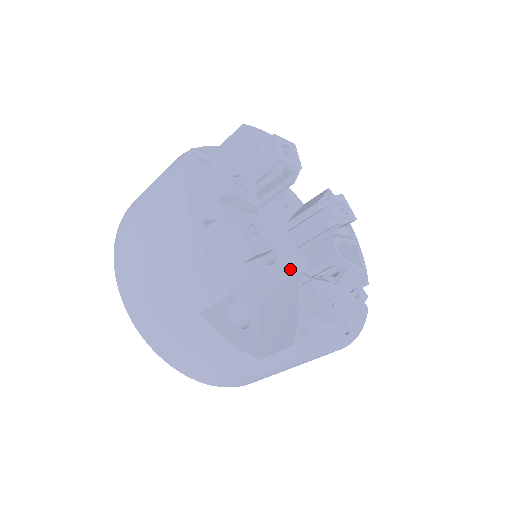
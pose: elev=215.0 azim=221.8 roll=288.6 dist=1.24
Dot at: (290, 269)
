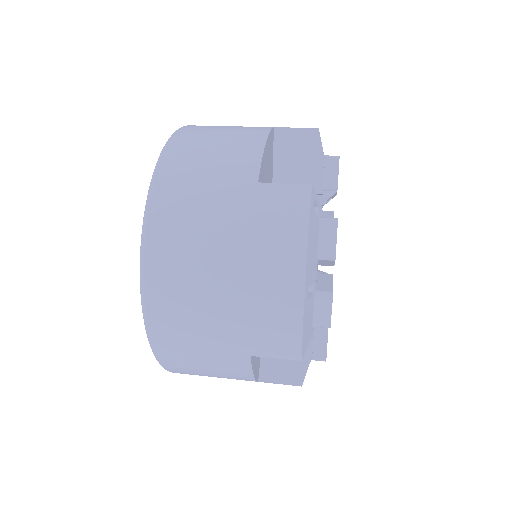
Dot at: occluded
